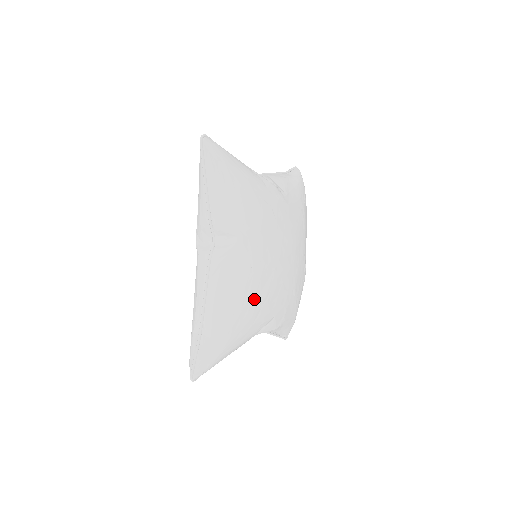
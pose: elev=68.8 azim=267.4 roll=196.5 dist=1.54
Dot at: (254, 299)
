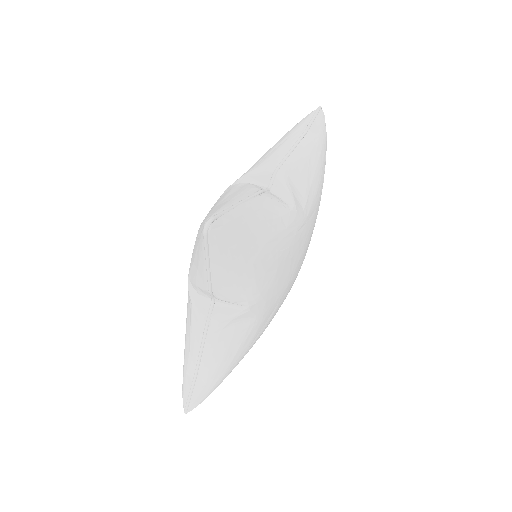
Dot at: (254, 338)
